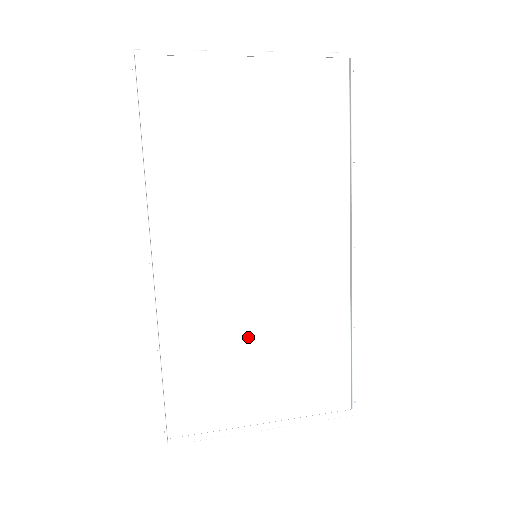
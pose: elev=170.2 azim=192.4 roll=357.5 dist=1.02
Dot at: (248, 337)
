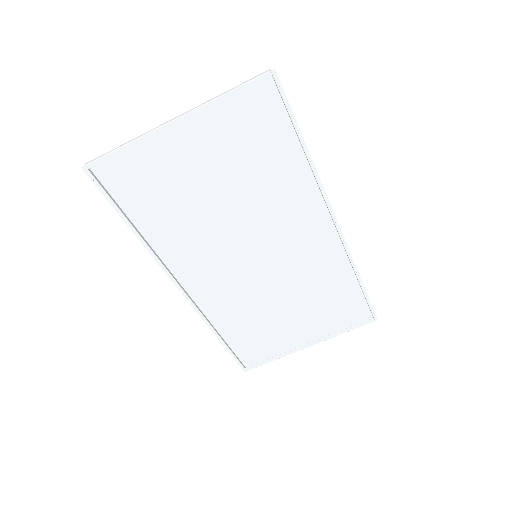
Dot at: (274, 303)
